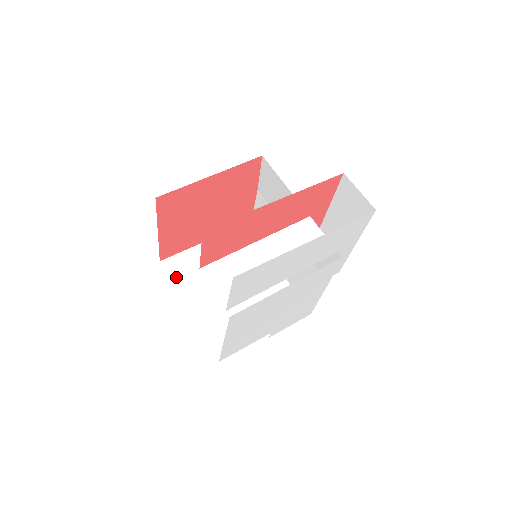
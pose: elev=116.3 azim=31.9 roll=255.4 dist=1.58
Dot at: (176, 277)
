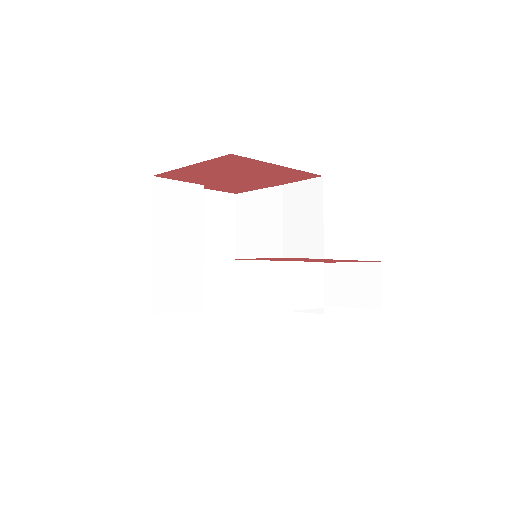
Dot at: (158, 204)
